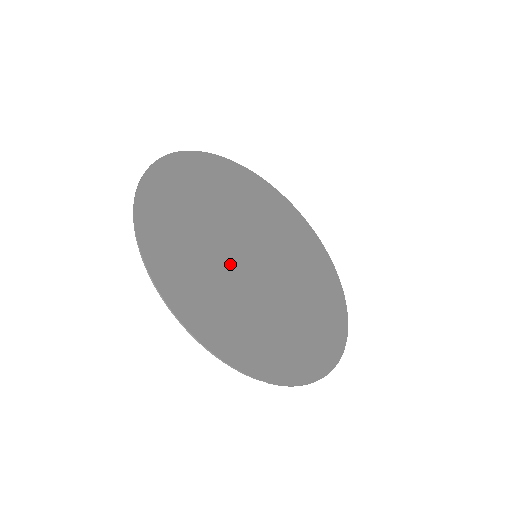
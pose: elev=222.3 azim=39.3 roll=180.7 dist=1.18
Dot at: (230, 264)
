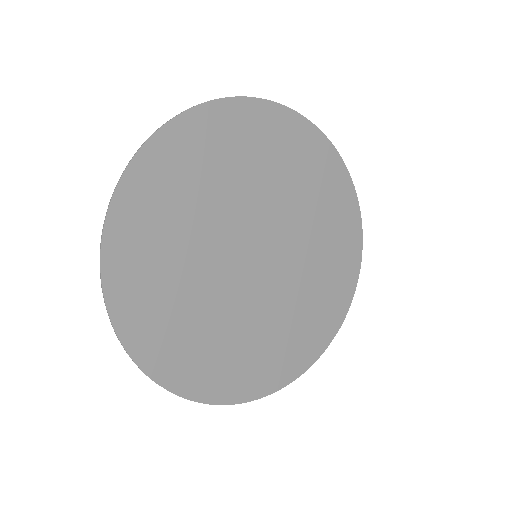
Dot at: (213, 257)
